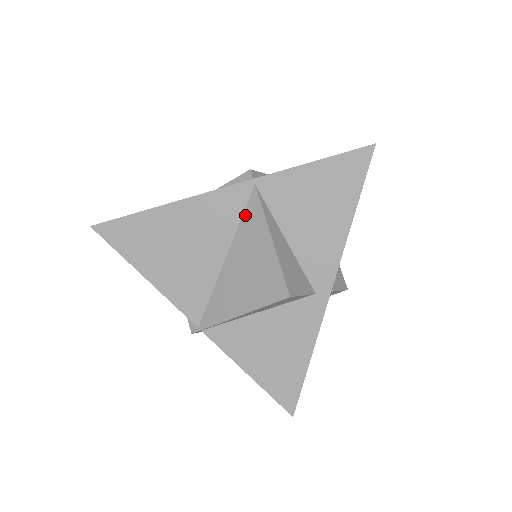
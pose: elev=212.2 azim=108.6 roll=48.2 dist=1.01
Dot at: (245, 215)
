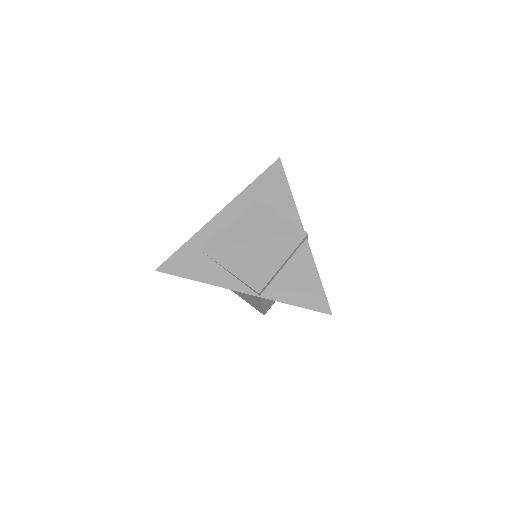
Dot at: occluded
